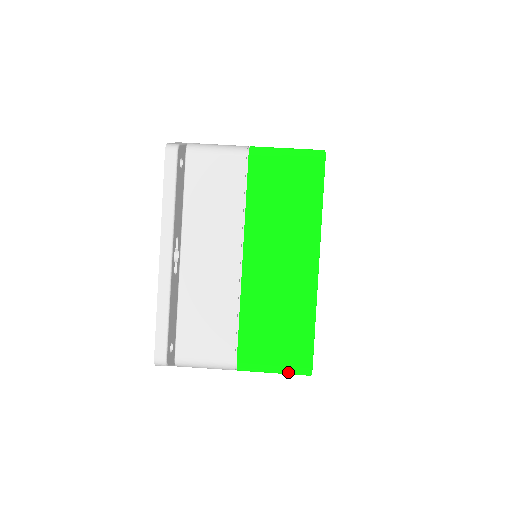
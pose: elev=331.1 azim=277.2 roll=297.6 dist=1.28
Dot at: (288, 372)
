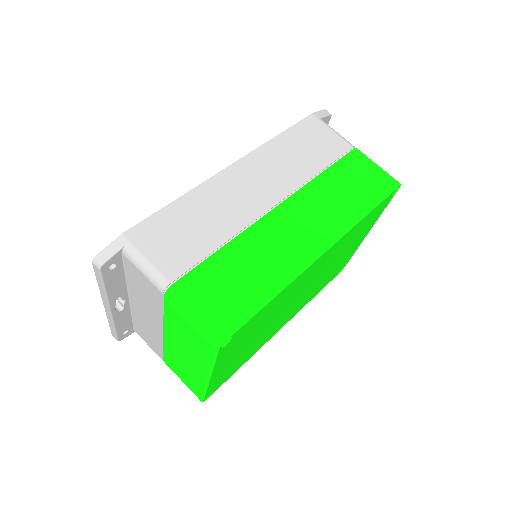
Dot at: occluded
